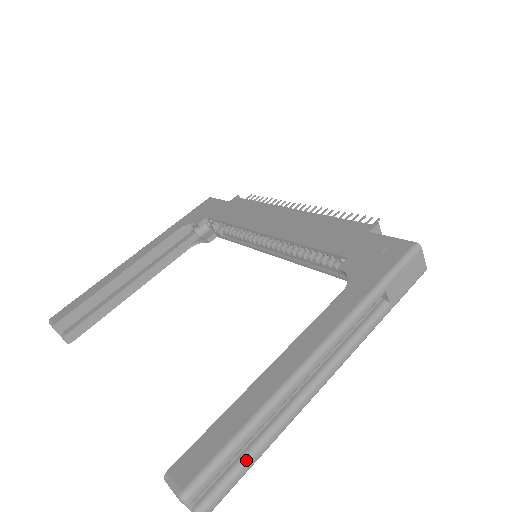
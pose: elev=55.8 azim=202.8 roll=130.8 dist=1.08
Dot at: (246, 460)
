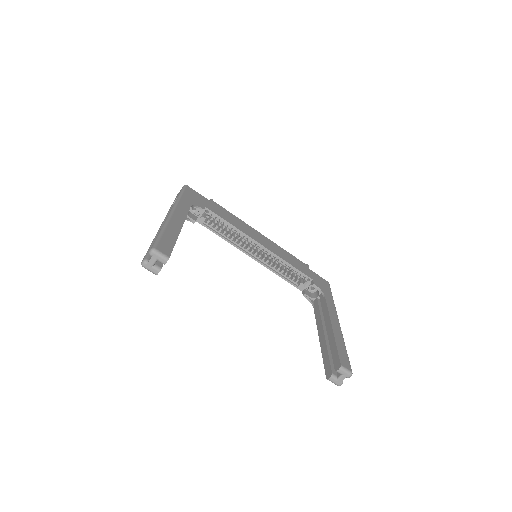
Dot at: occluded
